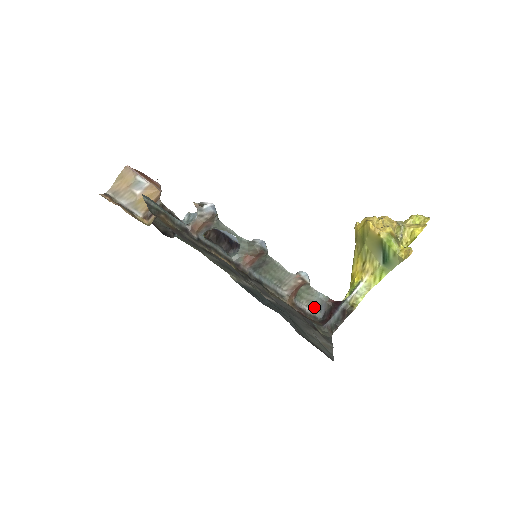
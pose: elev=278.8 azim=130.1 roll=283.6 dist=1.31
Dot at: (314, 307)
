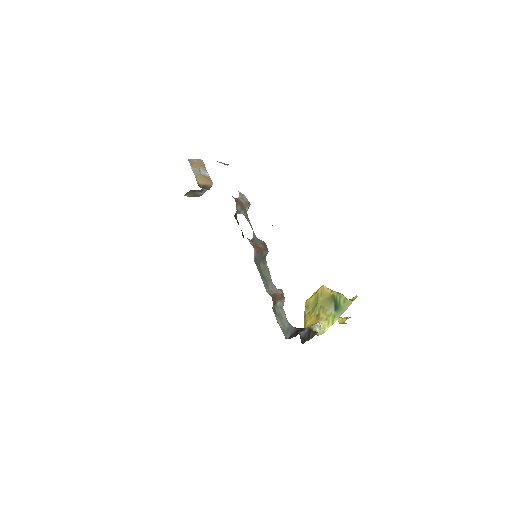
Dot at: (282, 328)
